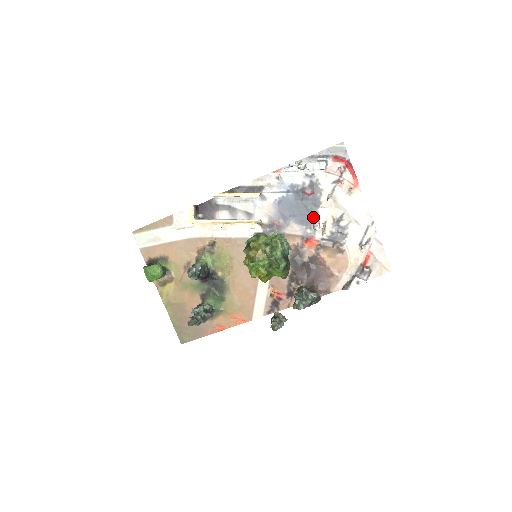
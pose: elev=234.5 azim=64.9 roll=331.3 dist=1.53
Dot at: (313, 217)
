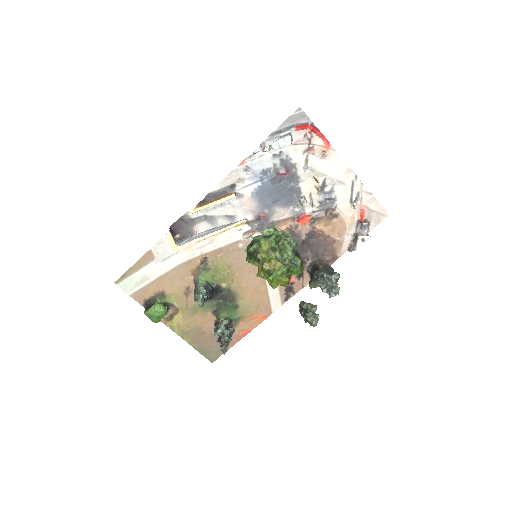
Dot at: (296, 194)
